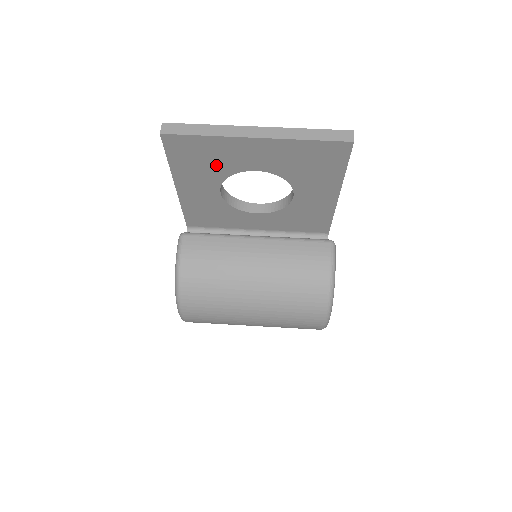
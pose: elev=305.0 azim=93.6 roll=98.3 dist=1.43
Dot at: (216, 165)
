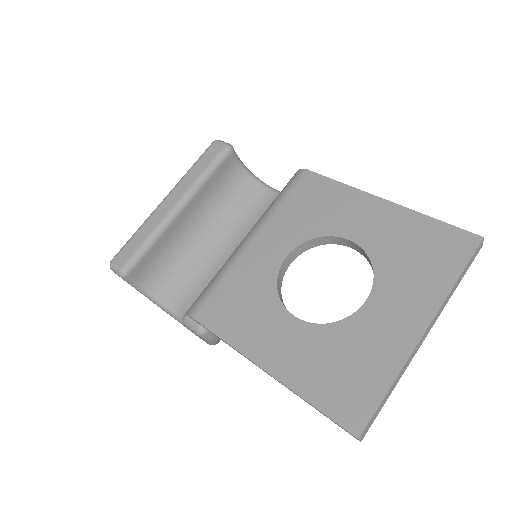
Dot at: occluded
